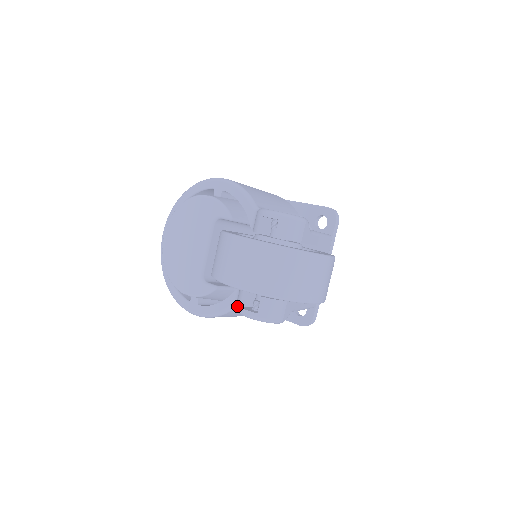
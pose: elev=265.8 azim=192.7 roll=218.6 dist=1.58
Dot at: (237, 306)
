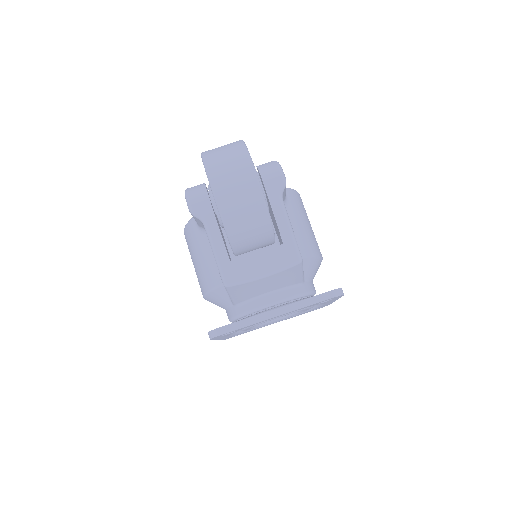
Dot at: occluded
